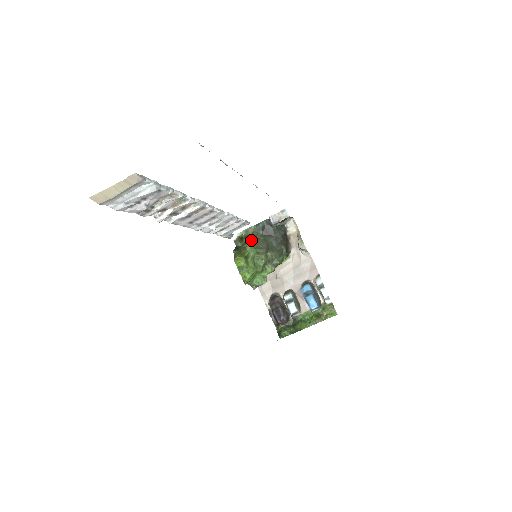
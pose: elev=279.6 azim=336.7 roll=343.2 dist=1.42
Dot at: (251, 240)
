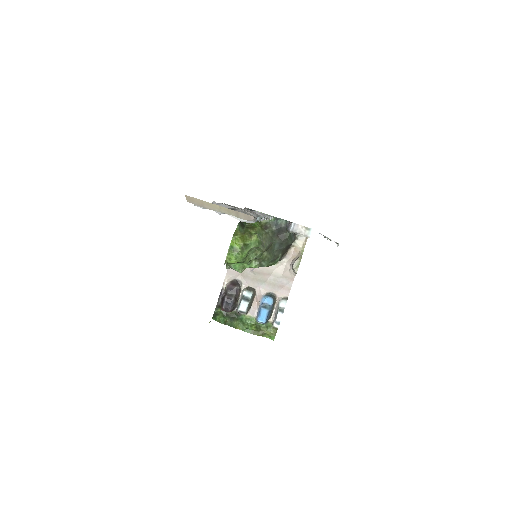
Dot at: (261, 229)
